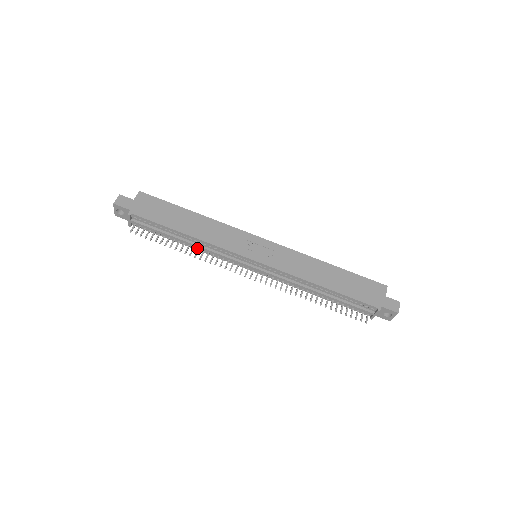
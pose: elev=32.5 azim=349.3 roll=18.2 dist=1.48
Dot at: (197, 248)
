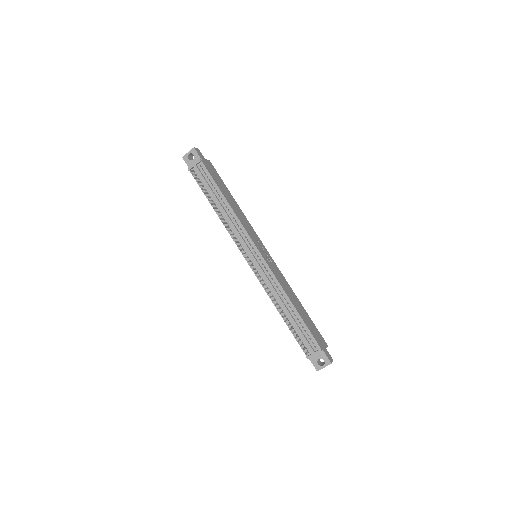
Dot at: (222, 218)
